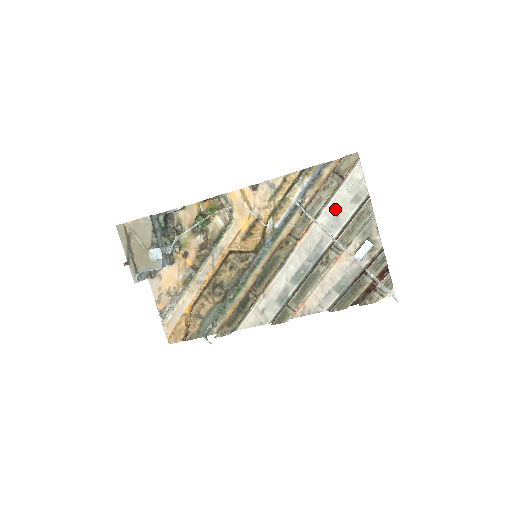
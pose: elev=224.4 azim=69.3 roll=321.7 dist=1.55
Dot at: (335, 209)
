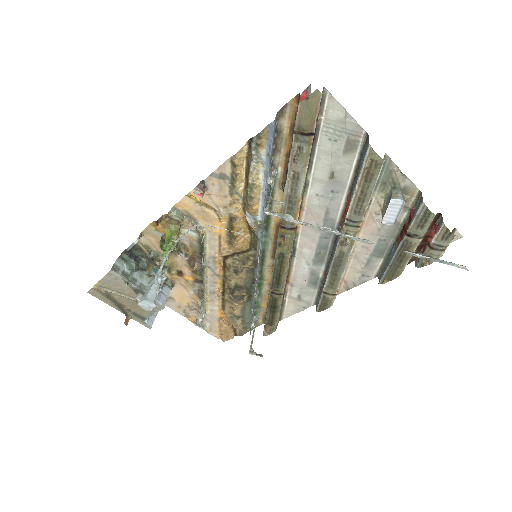
Dot at: (325, 170)
